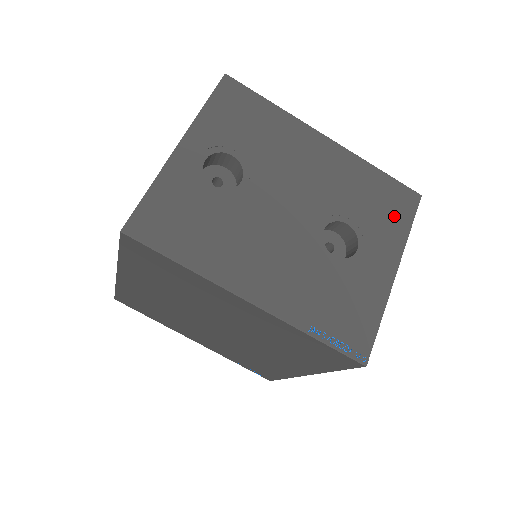
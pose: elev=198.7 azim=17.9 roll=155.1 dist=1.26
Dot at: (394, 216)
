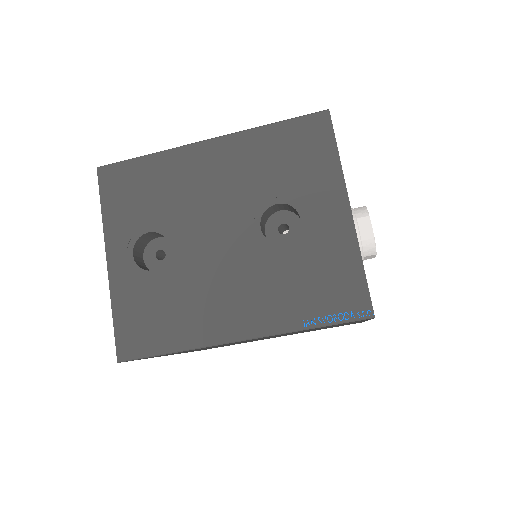
Dot at: (315, 156)
